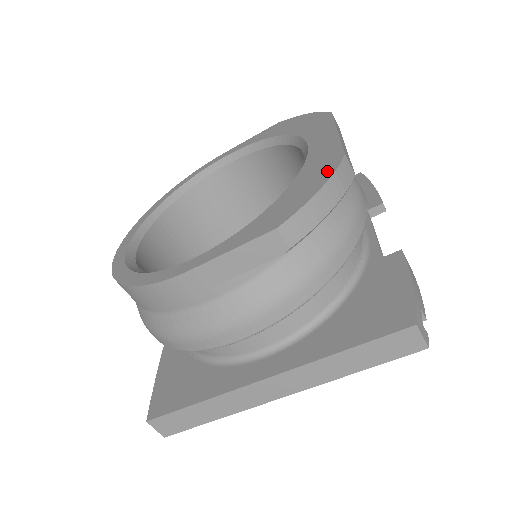
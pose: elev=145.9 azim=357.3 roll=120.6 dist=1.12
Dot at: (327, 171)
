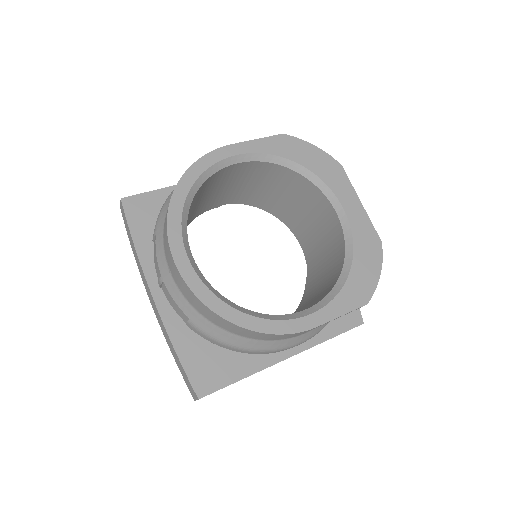
Dot at: (377, 255)
